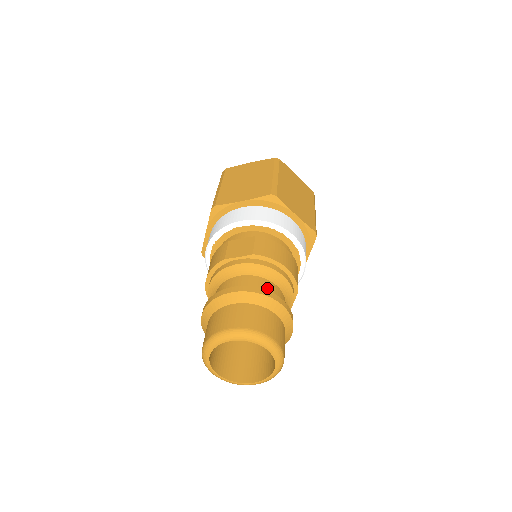
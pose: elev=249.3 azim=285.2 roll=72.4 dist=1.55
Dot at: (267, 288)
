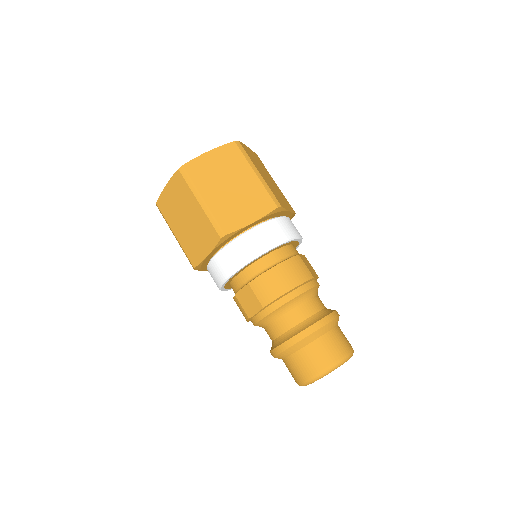
Dot at: (296, 320)
